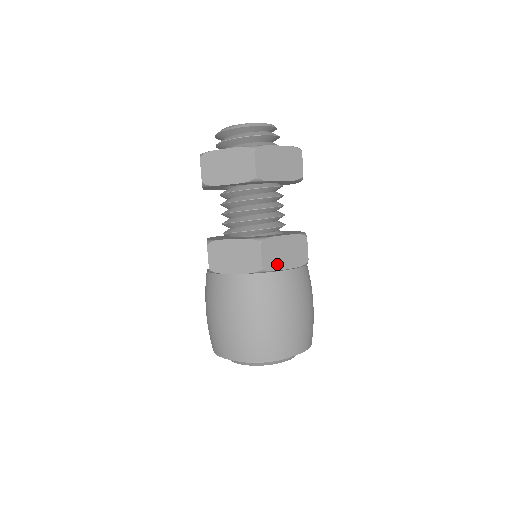
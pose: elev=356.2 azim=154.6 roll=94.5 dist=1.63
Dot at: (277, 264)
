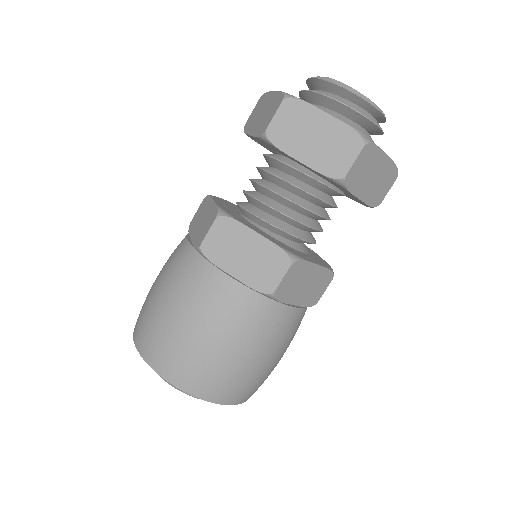
Dot at: (223, 259)
